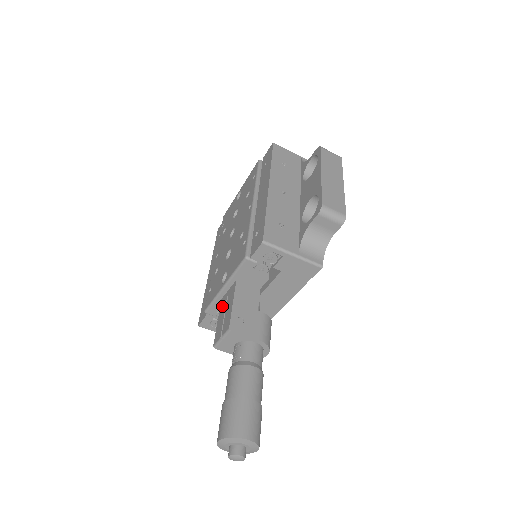
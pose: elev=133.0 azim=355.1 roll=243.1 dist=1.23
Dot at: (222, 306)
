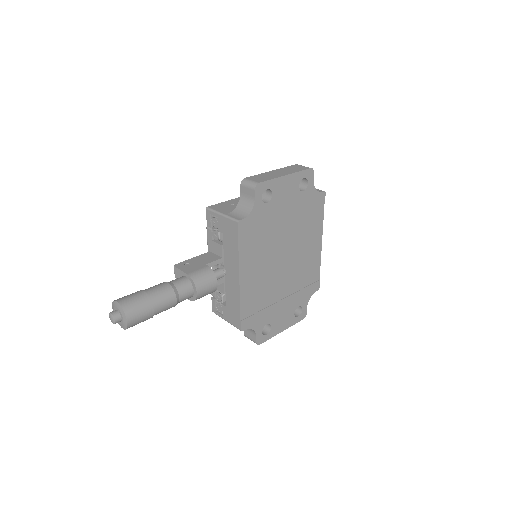
Dot at: occluded
